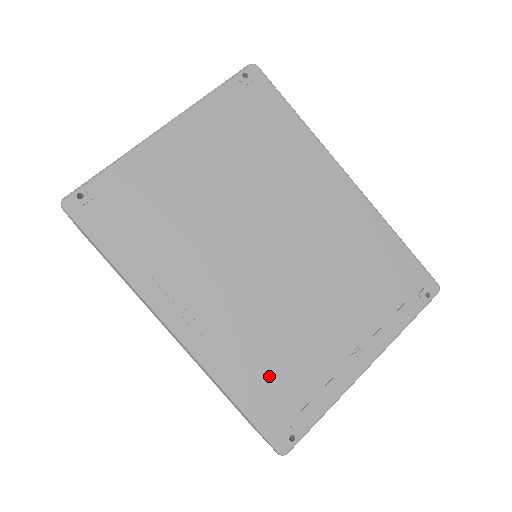
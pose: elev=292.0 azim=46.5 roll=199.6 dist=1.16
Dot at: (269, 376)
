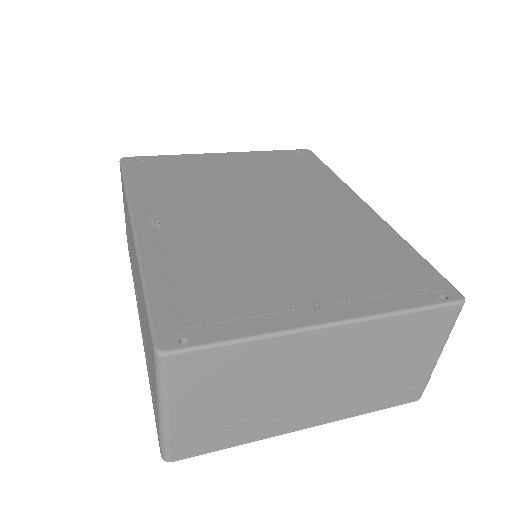
Dot at: (198, 282)
